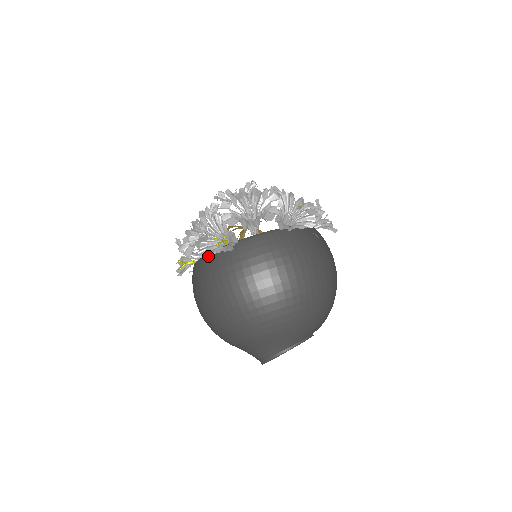
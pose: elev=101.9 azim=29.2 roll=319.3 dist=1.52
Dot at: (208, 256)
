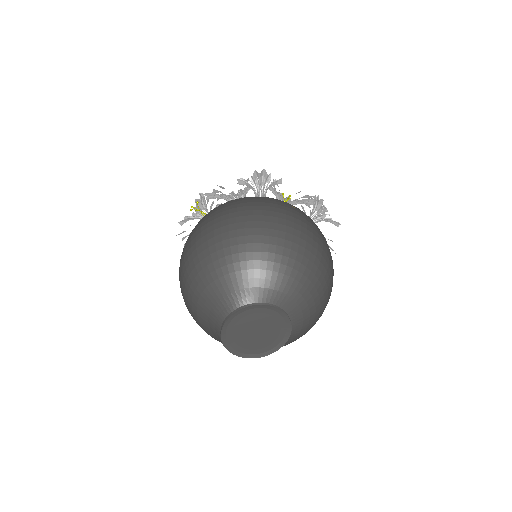
Dot at: (183, 221)
